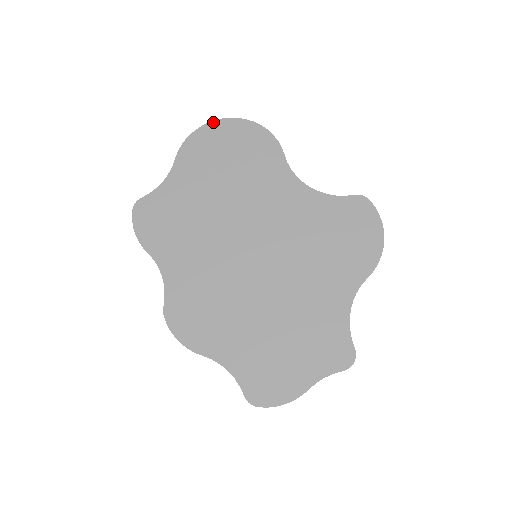
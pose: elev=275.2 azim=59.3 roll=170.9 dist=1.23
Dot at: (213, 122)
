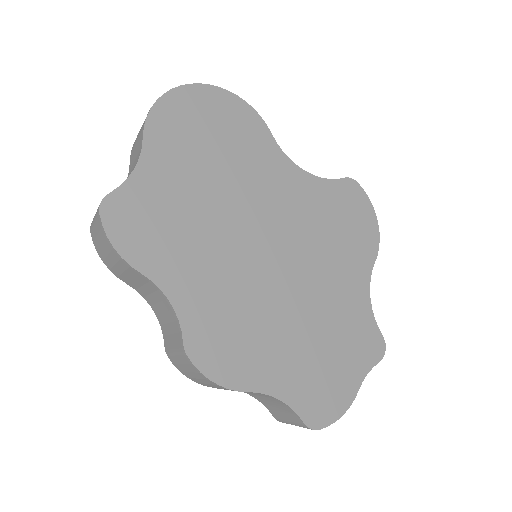
Dot at: (181, 87)
